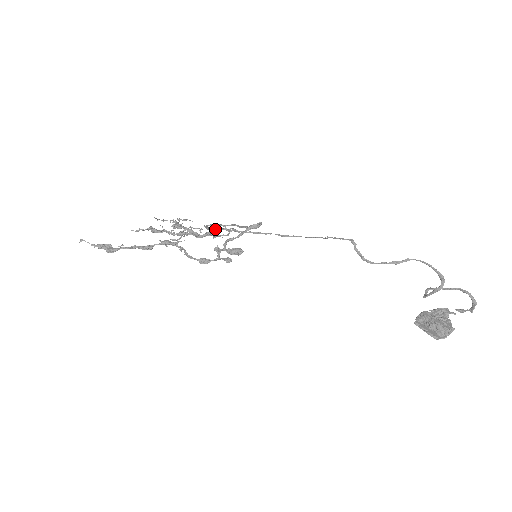
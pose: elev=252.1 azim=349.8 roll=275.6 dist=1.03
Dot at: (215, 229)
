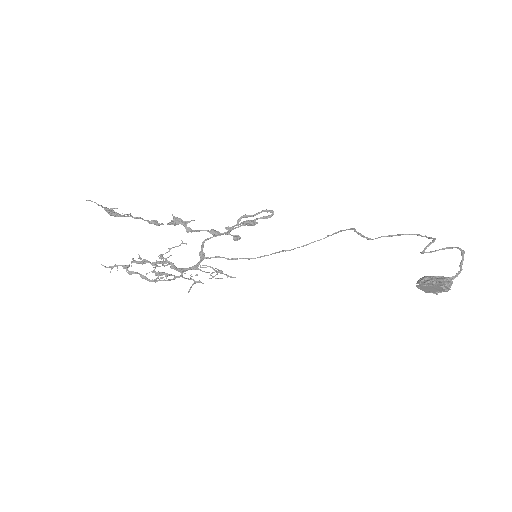
Dot at: (207, 257)
